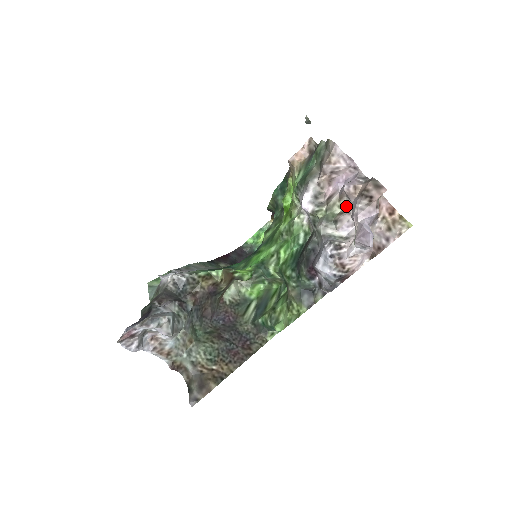
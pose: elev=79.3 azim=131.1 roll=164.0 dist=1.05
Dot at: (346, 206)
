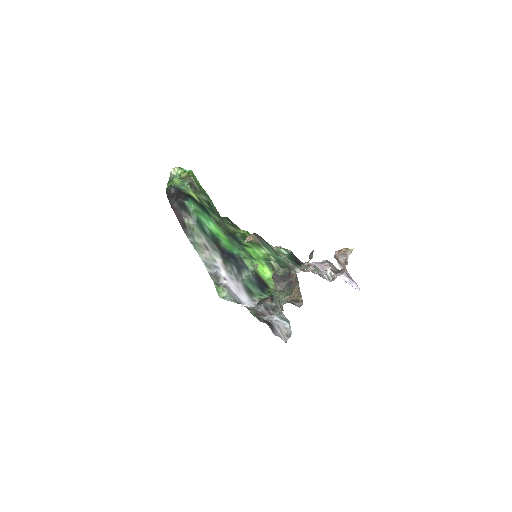
Dot at: occluded
